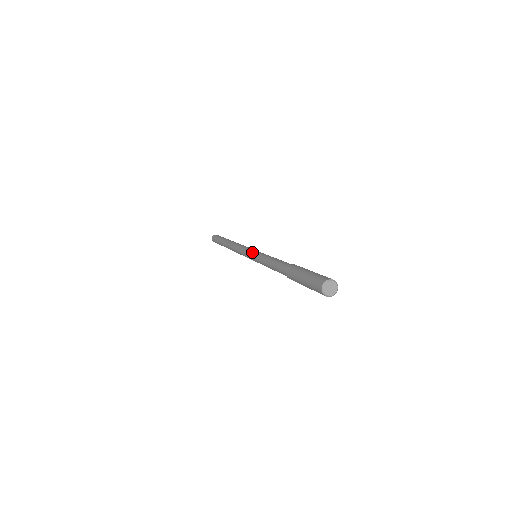
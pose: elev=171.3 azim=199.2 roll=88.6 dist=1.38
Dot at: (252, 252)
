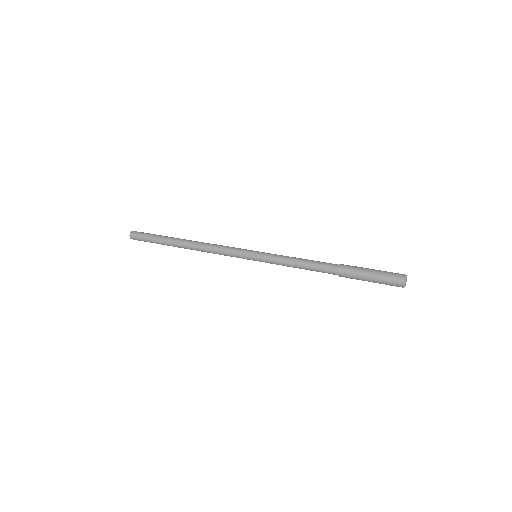
Dot at: (256, 251)
